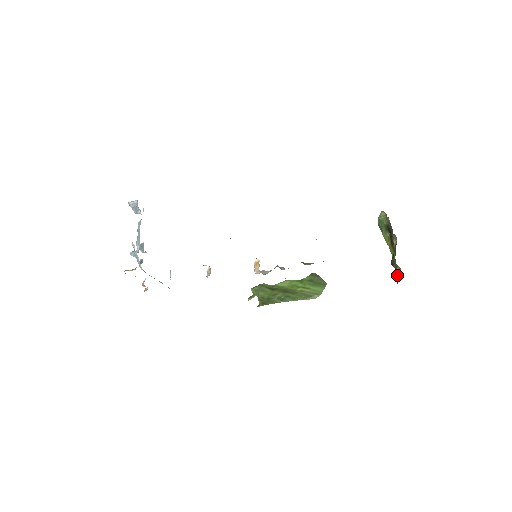
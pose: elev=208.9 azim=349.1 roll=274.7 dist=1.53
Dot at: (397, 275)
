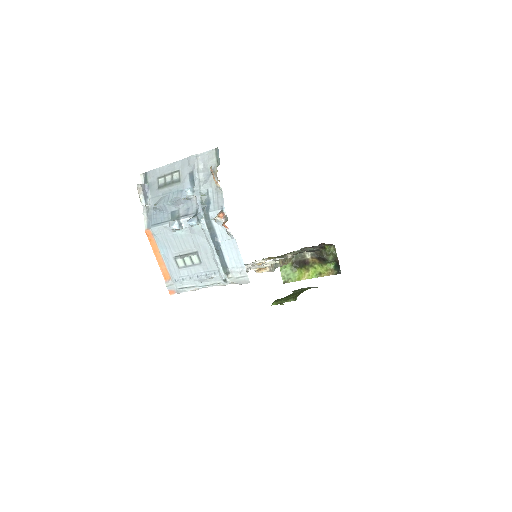
Dot at: (335, 255)
